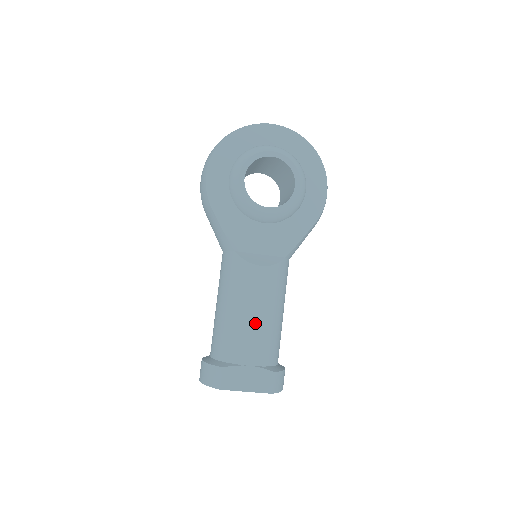
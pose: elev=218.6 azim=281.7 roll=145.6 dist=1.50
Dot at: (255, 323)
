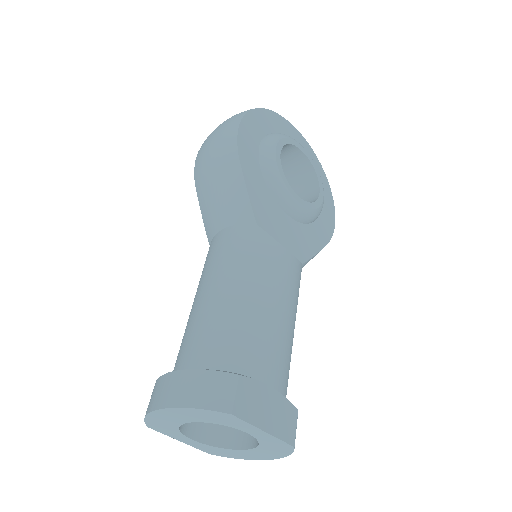
Dot at: (281, 324)
